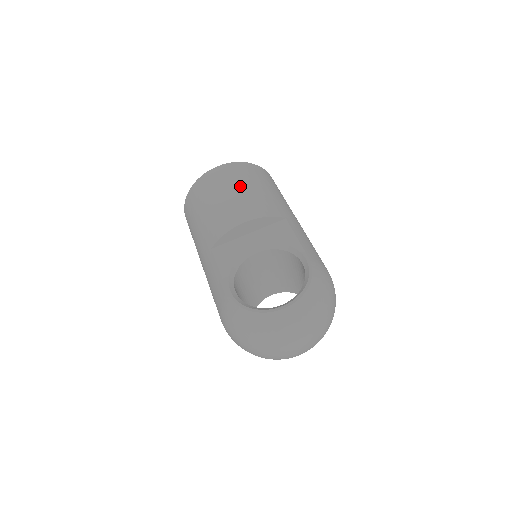
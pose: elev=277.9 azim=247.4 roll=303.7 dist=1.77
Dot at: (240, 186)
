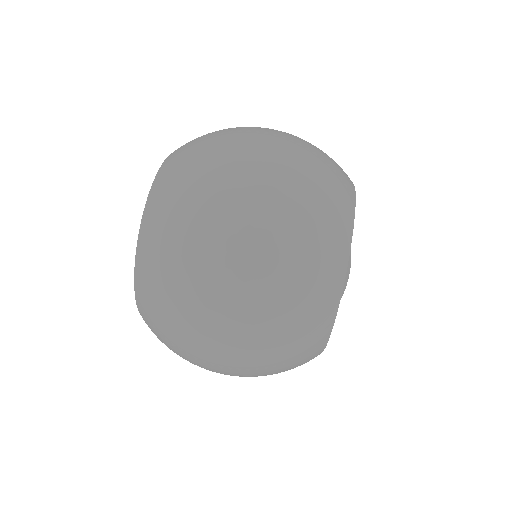
Dot at: occluded
